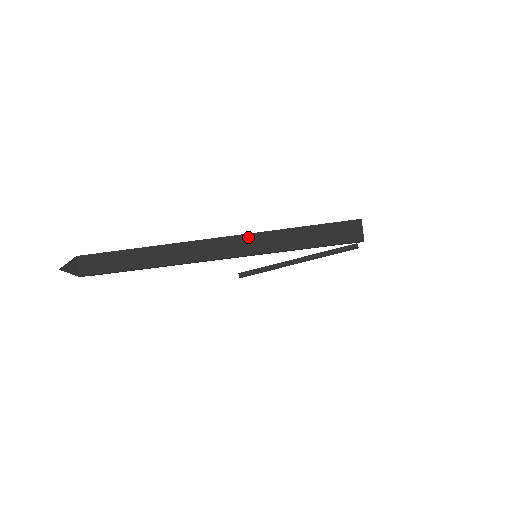
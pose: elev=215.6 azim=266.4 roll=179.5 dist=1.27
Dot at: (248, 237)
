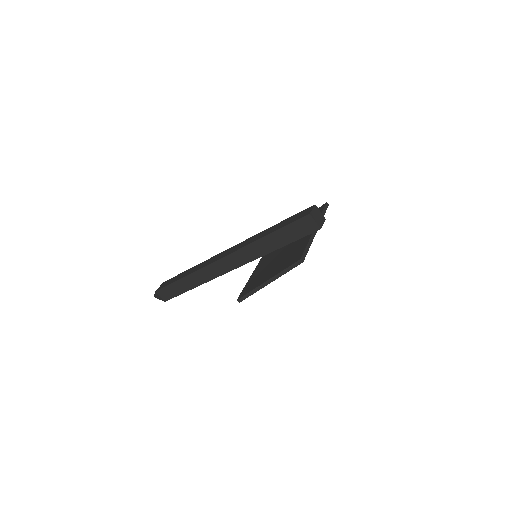
Dot at: (240, 251)
